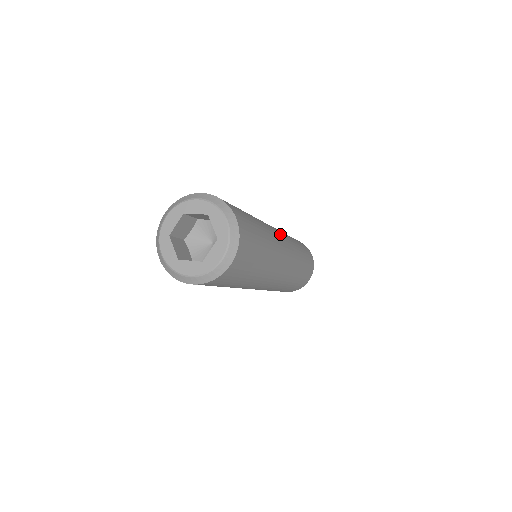
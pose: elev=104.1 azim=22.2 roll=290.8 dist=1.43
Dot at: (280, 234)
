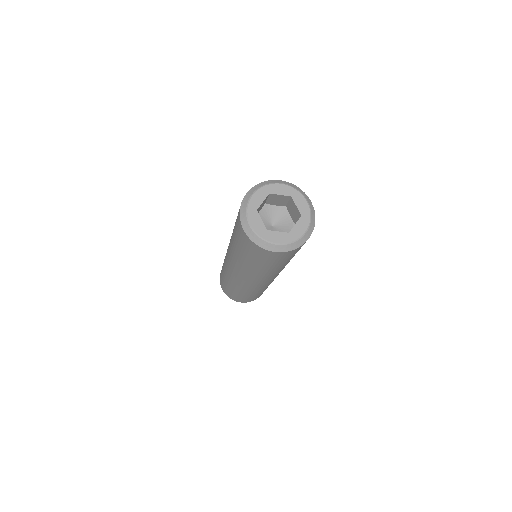
Dot at: occluded
